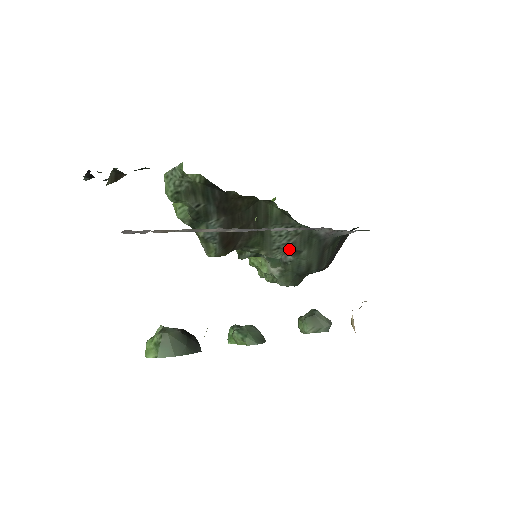
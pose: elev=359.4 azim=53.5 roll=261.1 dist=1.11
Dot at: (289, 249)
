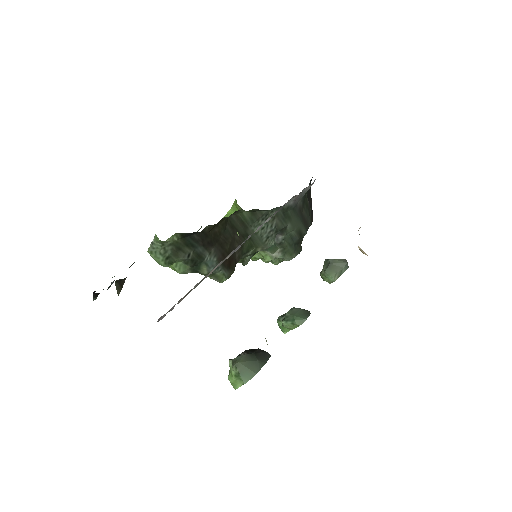
Dot at: (276, 232)
